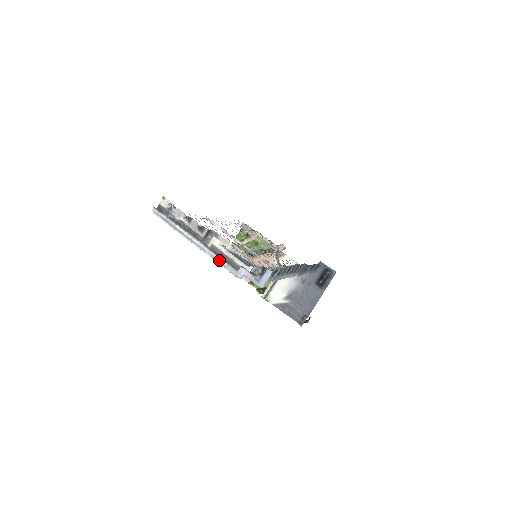
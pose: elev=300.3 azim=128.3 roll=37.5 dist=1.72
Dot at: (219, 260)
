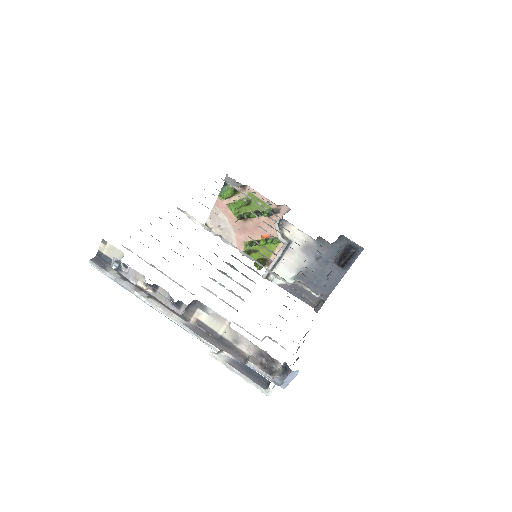
Dot at: (212, 348)
